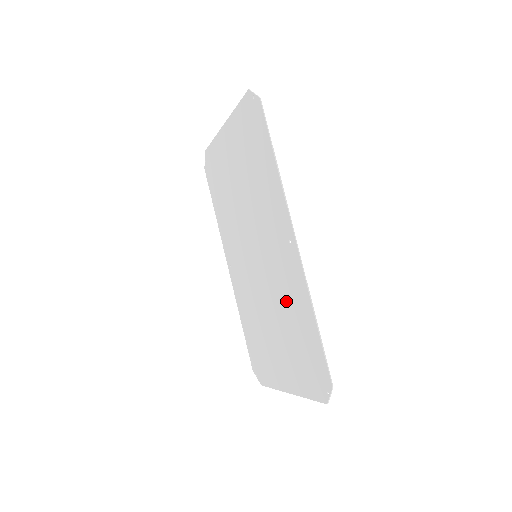
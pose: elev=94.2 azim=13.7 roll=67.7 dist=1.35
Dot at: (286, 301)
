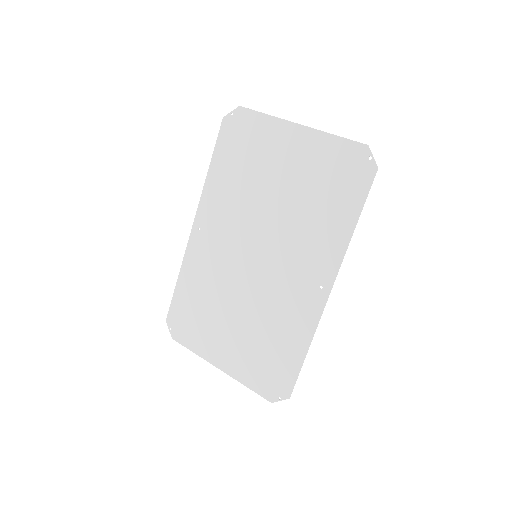
Dot at: (276, 316)
